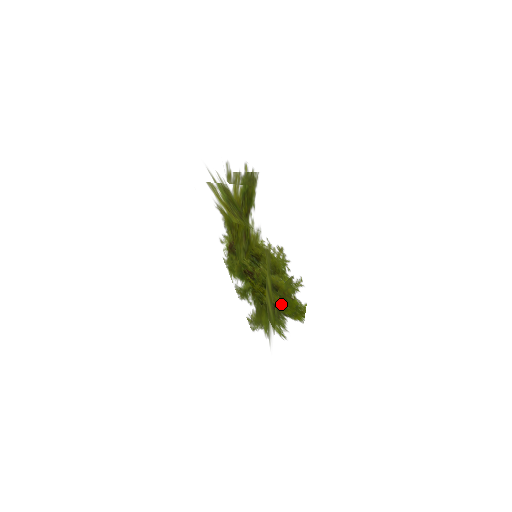
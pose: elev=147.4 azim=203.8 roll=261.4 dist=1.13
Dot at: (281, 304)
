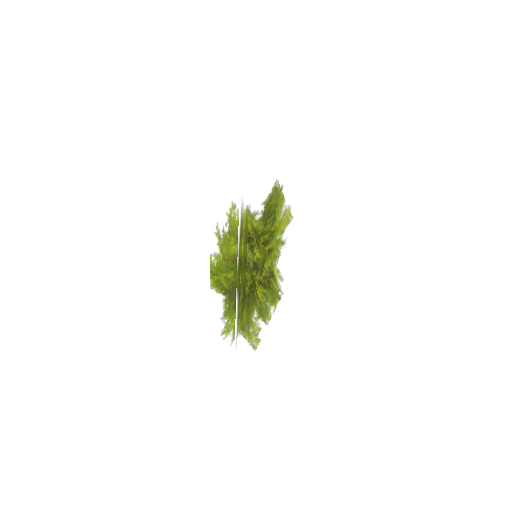
Dot at: occluded
